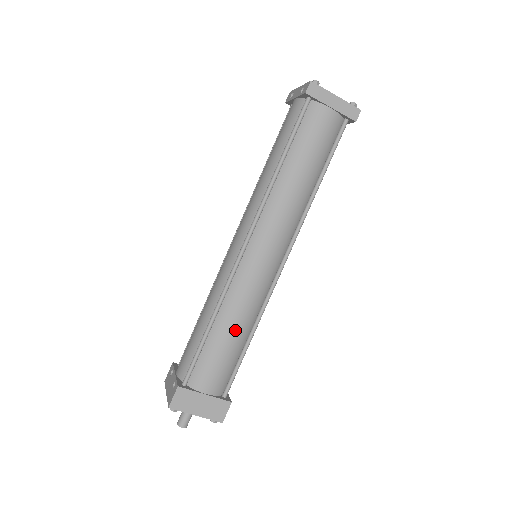
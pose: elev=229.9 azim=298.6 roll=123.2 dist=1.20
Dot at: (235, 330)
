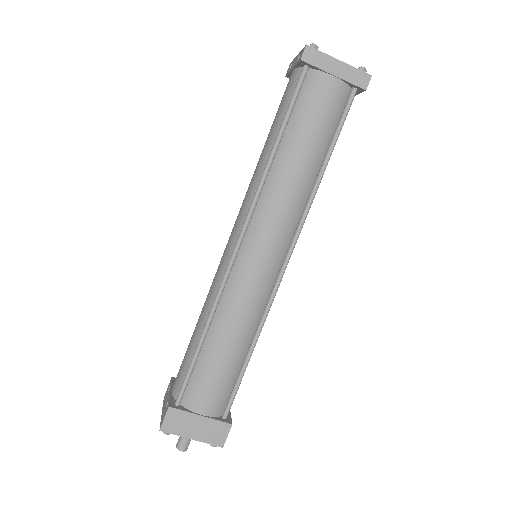
Dot at: (231, 342)
